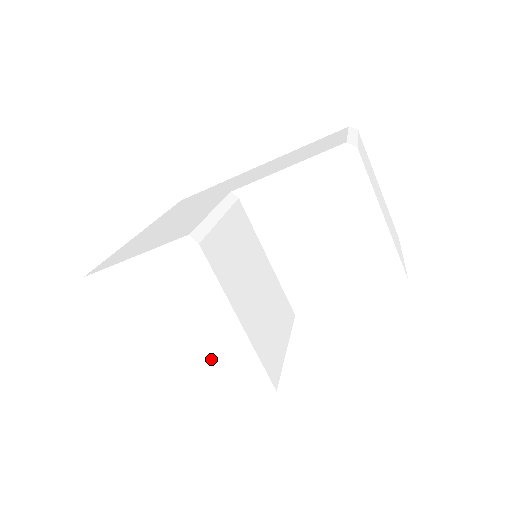
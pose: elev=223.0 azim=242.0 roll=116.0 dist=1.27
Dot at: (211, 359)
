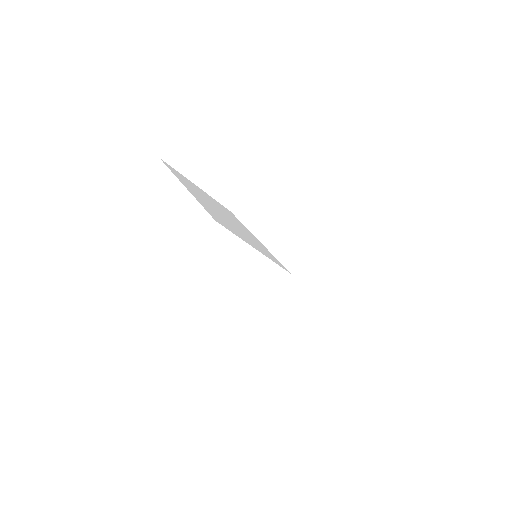
Dot at: (166, 230)
